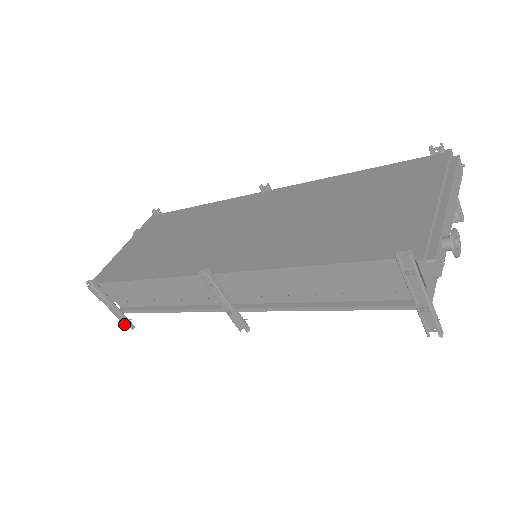
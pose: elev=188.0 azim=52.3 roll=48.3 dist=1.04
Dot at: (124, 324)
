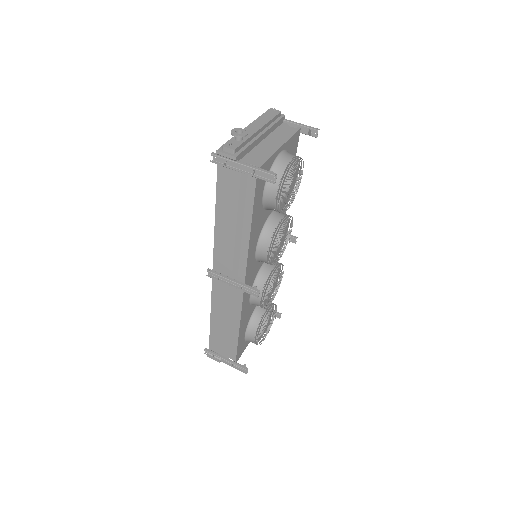
Dot at: (242, 371)
